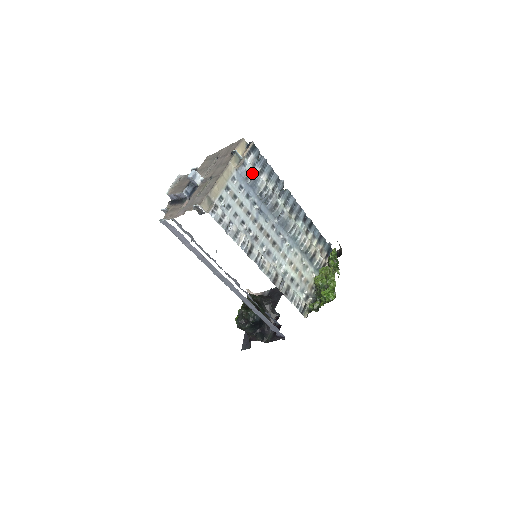
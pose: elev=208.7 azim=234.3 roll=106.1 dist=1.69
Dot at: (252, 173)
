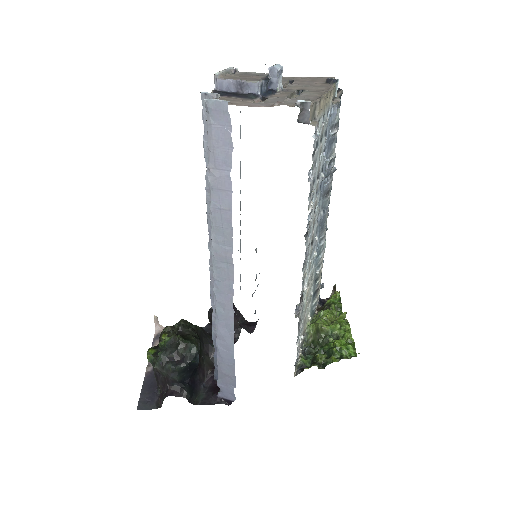
Dot at: (337, 125)
